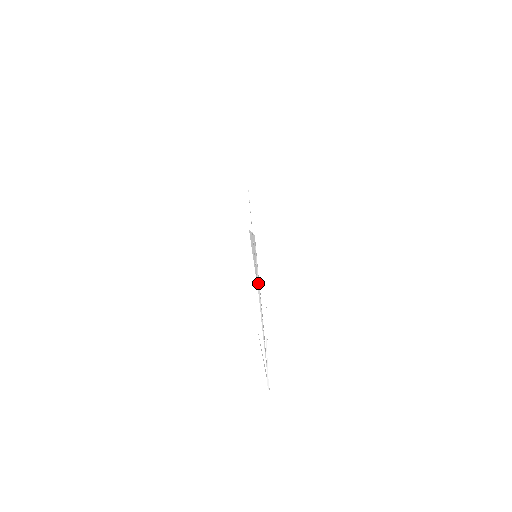
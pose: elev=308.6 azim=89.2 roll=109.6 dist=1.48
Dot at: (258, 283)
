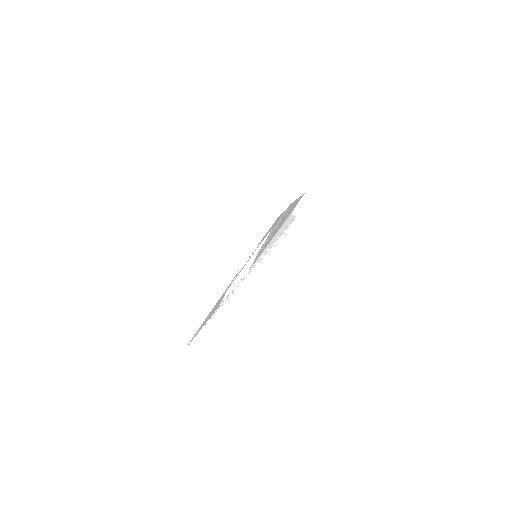
Dot at: (256, 263)
